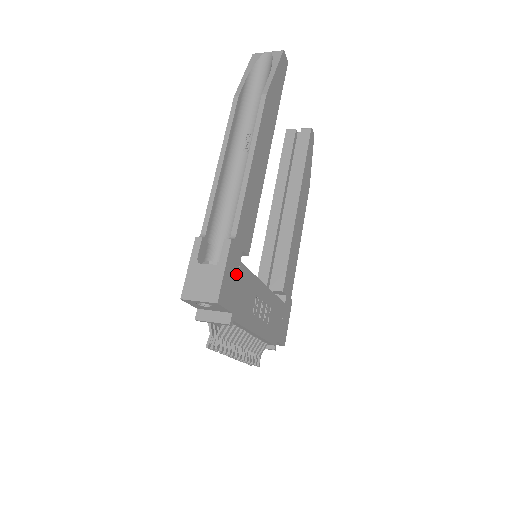
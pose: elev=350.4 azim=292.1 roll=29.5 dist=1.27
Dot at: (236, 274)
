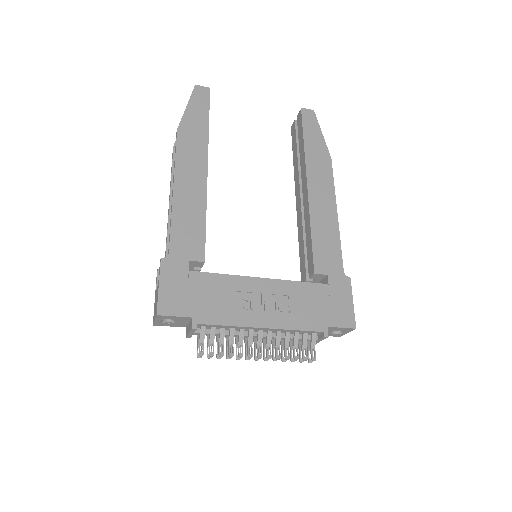
Dot at: (185, 283)
